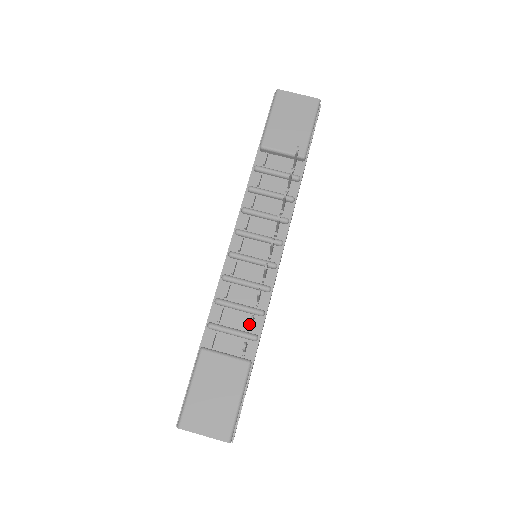
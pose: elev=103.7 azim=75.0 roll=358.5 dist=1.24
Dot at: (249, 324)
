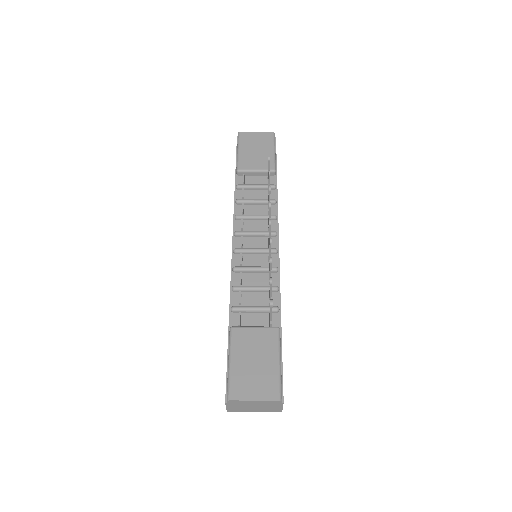
Dot at: (268, 300)
